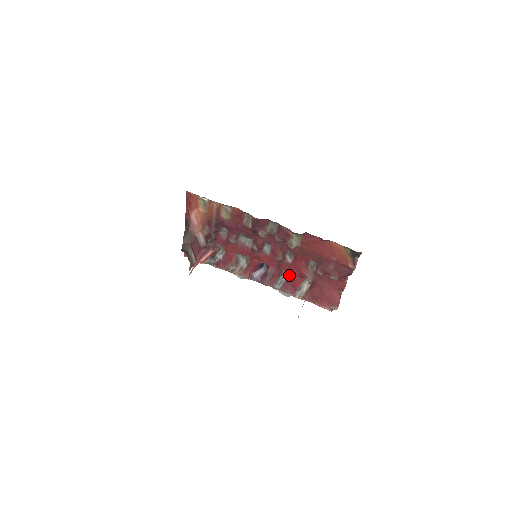
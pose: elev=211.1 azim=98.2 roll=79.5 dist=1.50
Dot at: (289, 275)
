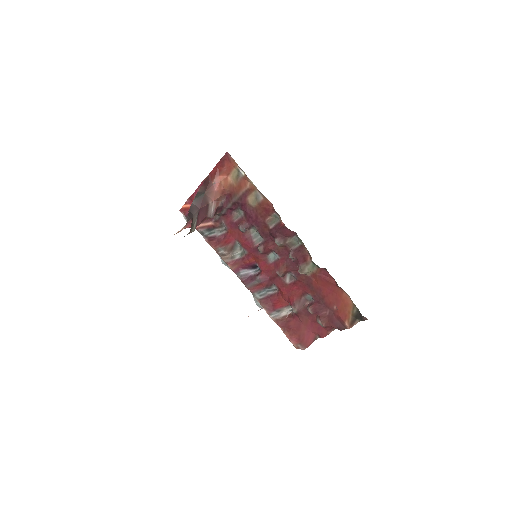
Dot at: (277, 292)
